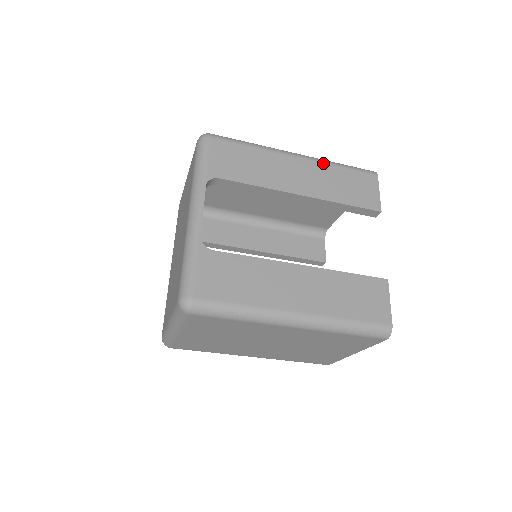
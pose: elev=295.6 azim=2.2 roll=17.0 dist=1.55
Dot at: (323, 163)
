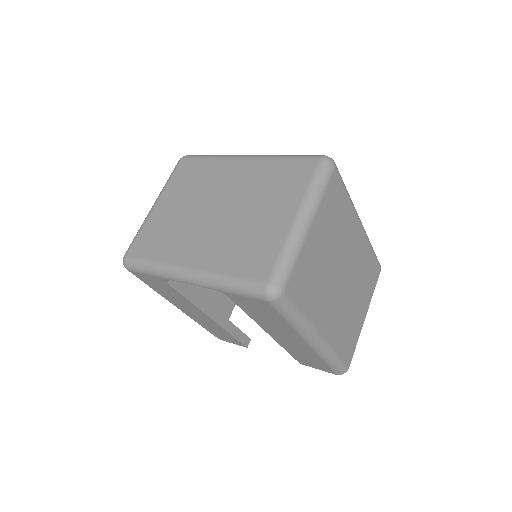
Dot at: occluded
